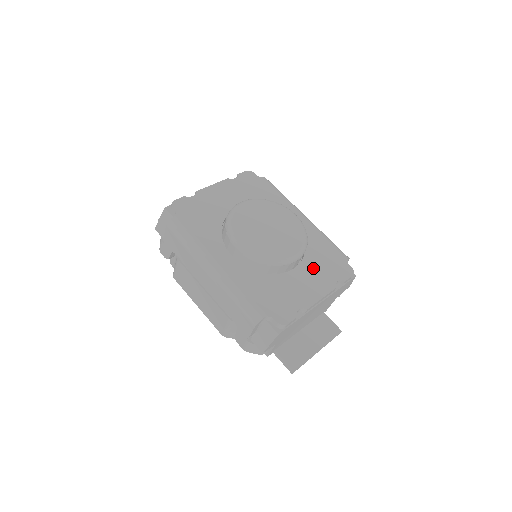
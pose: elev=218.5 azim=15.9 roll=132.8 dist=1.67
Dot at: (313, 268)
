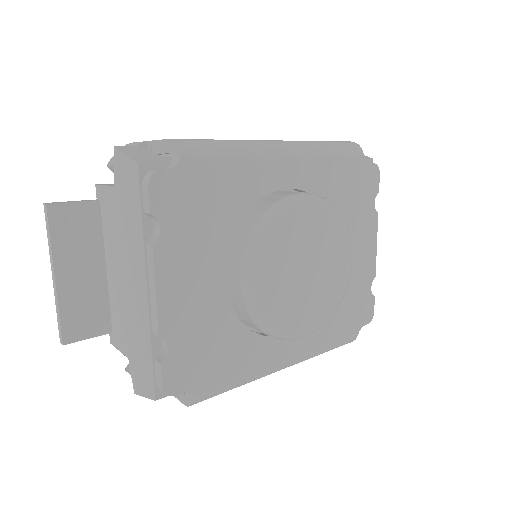
Dot at: (350, 224)
